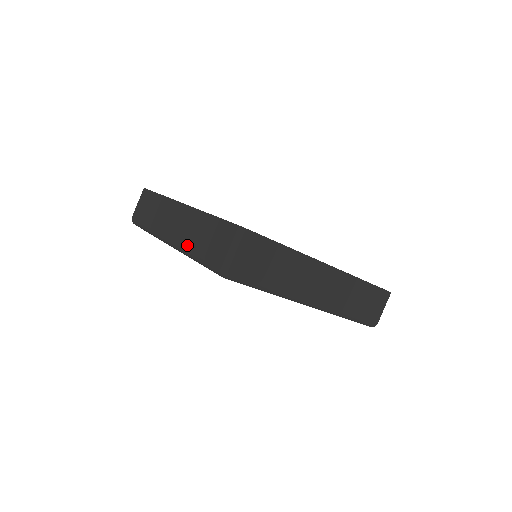
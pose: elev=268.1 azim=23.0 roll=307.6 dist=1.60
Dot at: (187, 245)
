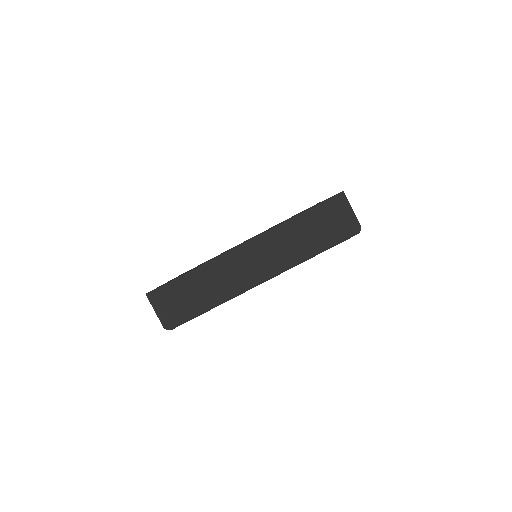
Dot at: occluded
